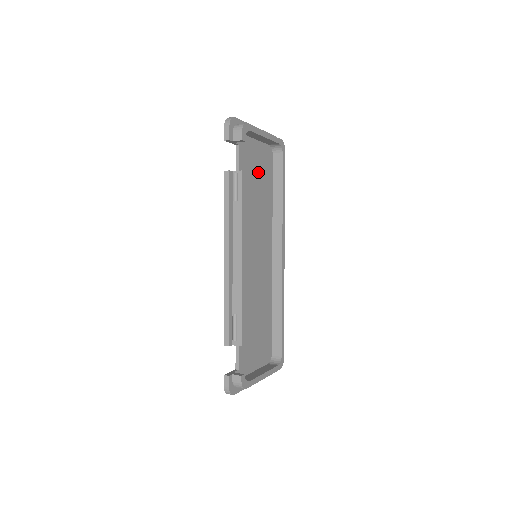
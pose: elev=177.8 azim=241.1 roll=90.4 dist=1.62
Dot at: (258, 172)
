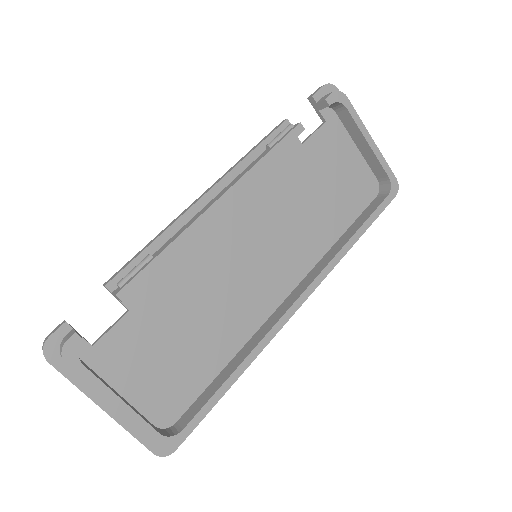
Dot at: (337, 182)
